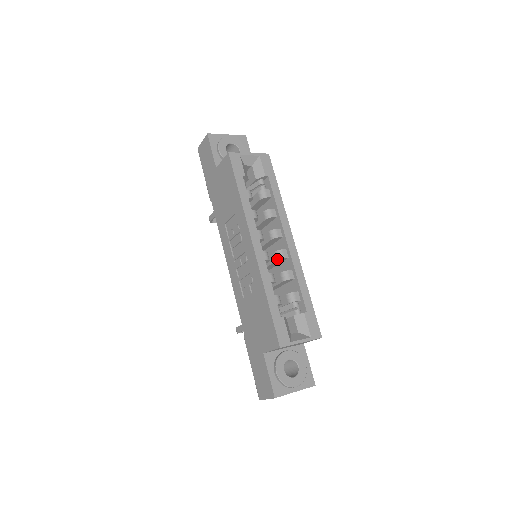
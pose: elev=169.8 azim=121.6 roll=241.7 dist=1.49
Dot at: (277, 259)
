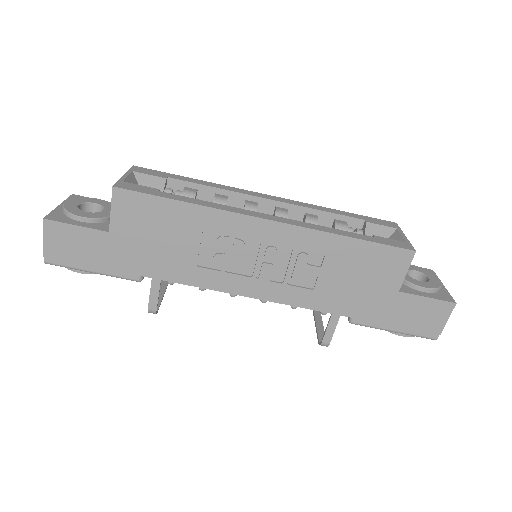
Dot at: occluded
